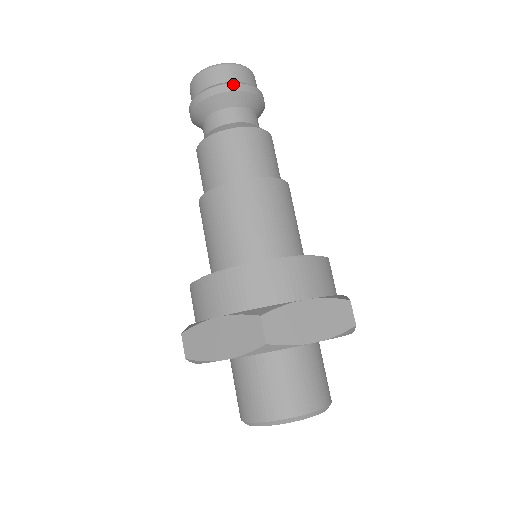
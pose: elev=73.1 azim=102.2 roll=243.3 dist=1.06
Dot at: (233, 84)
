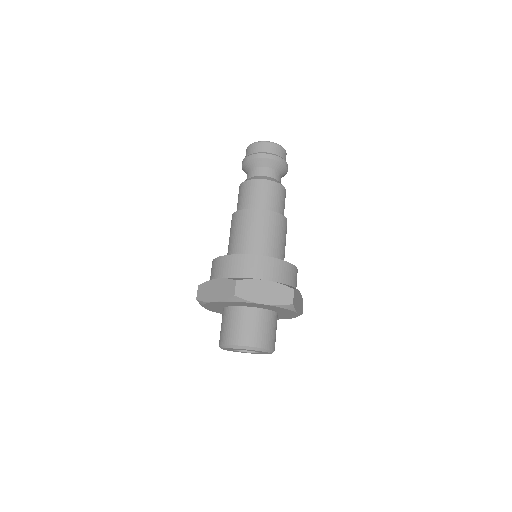
Dot at: (286, 162)
